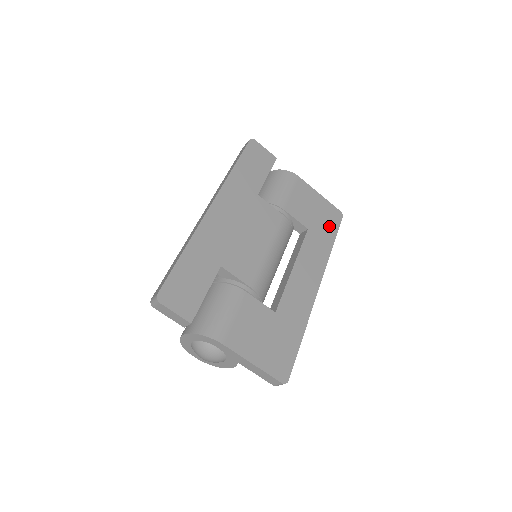
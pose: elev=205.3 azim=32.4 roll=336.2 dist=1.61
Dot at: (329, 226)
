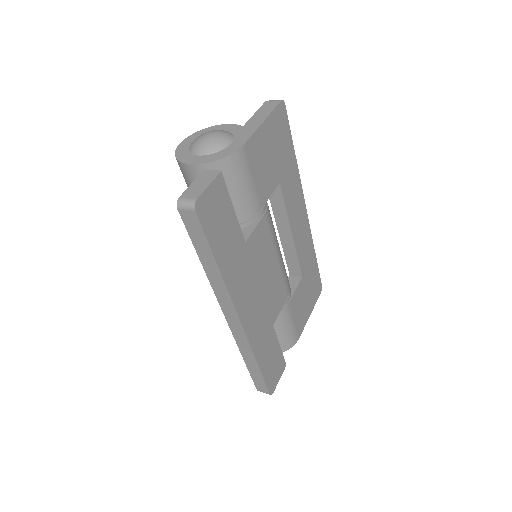
Dot at: (285, 142)
